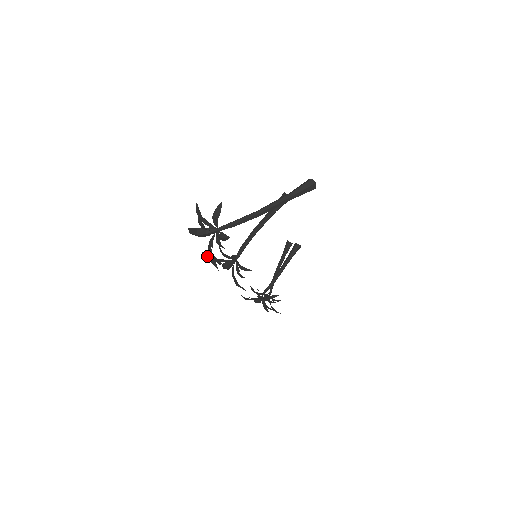
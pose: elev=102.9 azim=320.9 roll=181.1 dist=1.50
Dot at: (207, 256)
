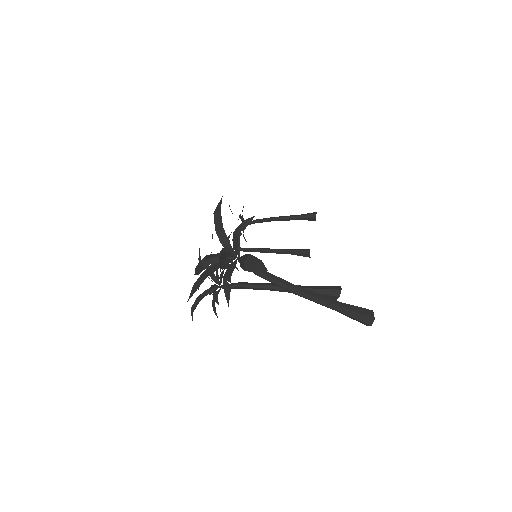
Dot at: (199, 257)
